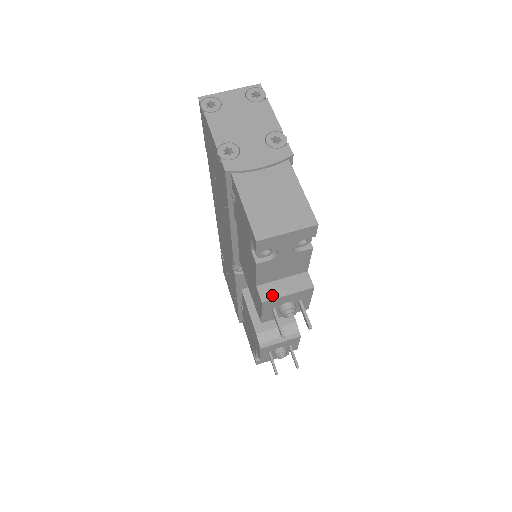
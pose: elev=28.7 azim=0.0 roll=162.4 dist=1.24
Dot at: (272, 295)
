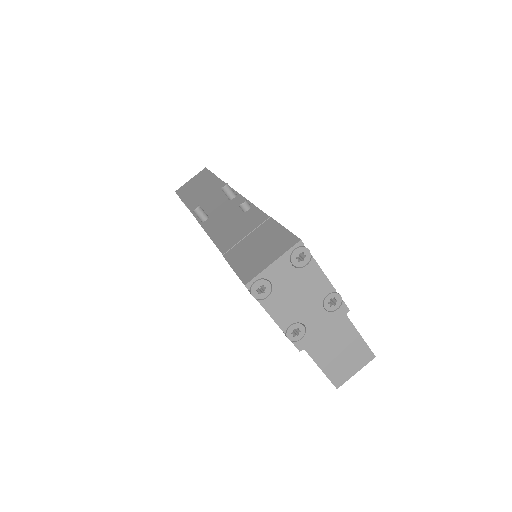
Dot at: occluded
